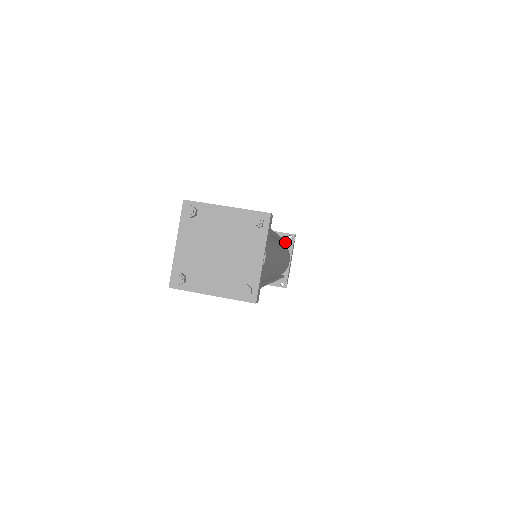
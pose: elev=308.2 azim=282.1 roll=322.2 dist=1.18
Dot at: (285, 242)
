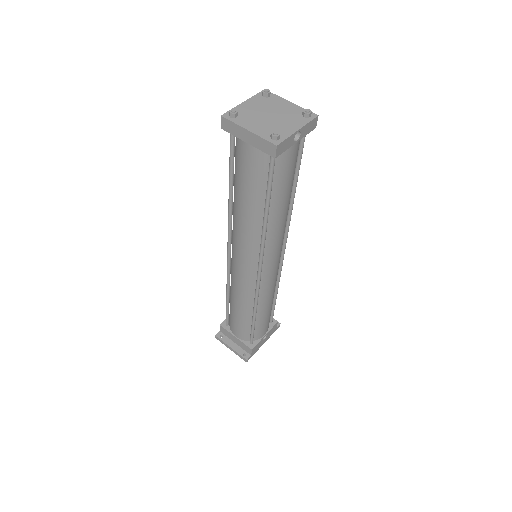
Dot at: (278, 287)
